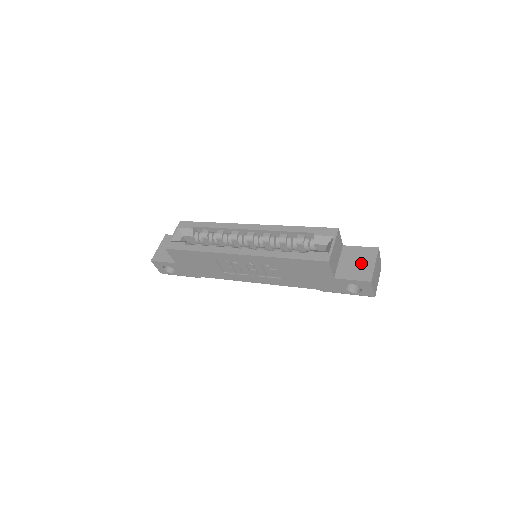
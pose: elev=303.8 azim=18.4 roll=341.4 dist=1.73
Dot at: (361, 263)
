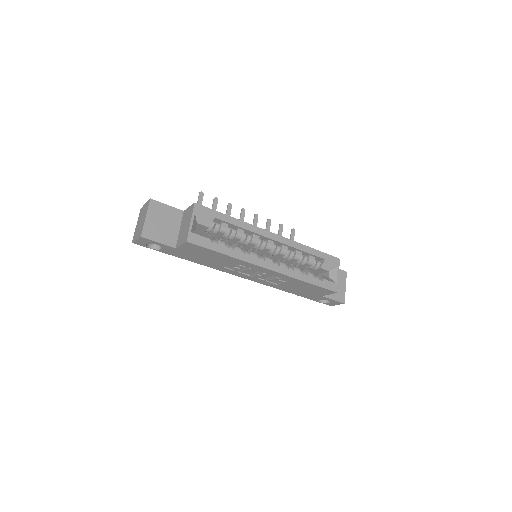
Dot at: (338, 285)
